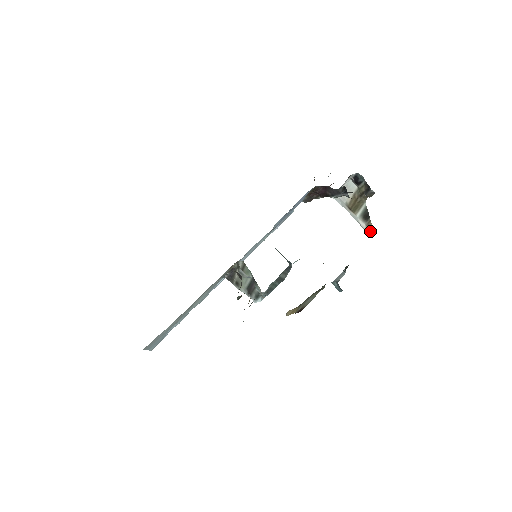
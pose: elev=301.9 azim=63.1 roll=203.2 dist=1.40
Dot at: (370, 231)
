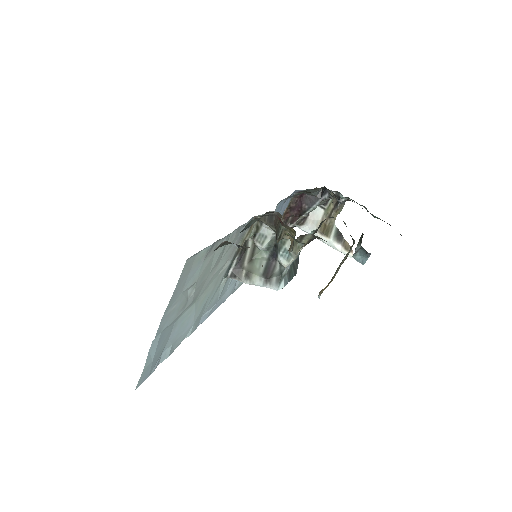
Dot at: (348, 250)
